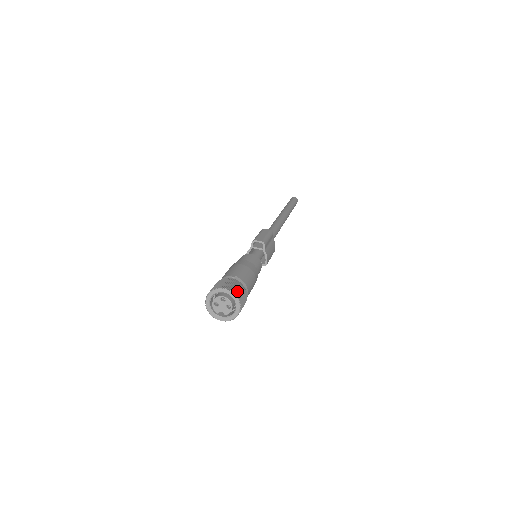
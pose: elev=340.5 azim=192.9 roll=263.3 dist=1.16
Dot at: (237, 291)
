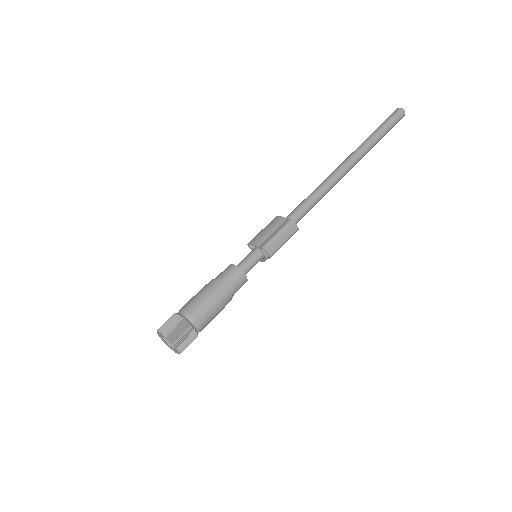
Dot at: (185, 346)
